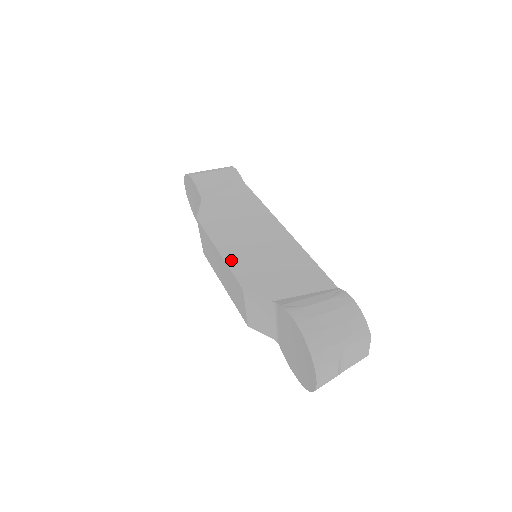
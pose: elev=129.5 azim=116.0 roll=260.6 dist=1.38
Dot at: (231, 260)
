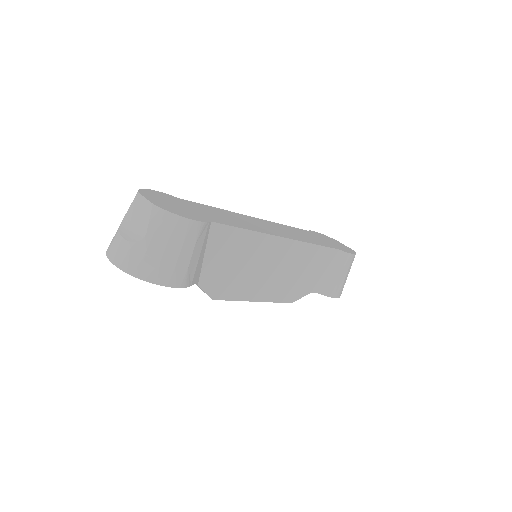
Dot at: (271, 298)
